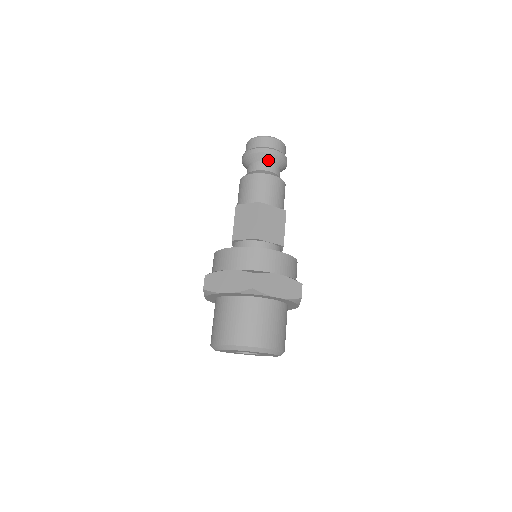
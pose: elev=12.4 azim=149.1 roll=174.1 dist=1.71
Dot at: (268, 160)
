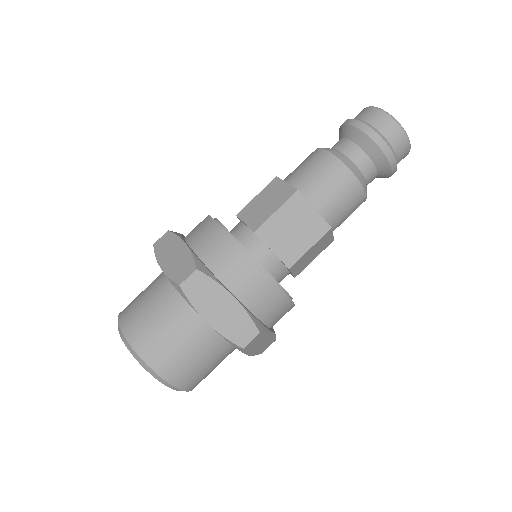
Dot at: (363, 146)
